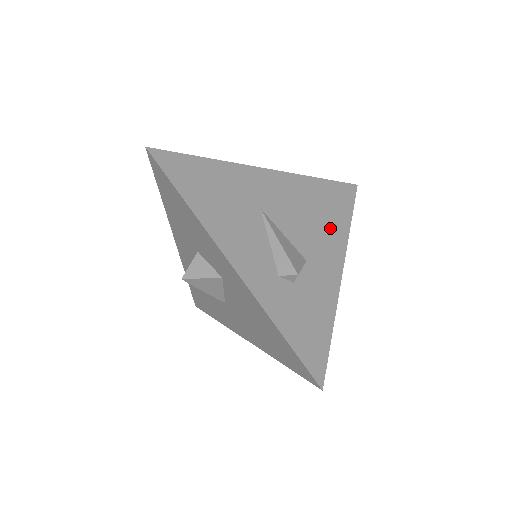
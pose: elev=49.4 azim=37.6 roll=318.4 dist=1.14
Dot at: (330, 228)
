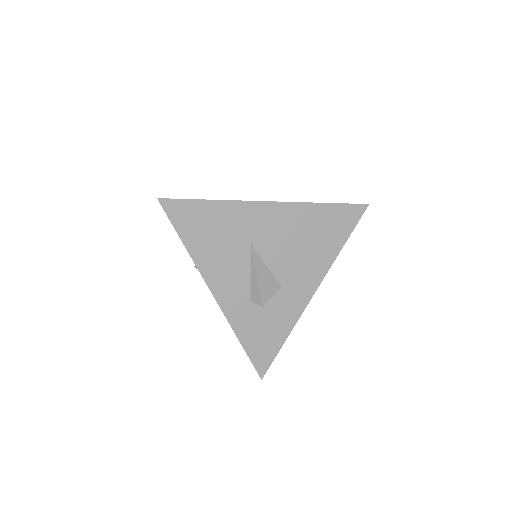
Dot at: (317, 255)
